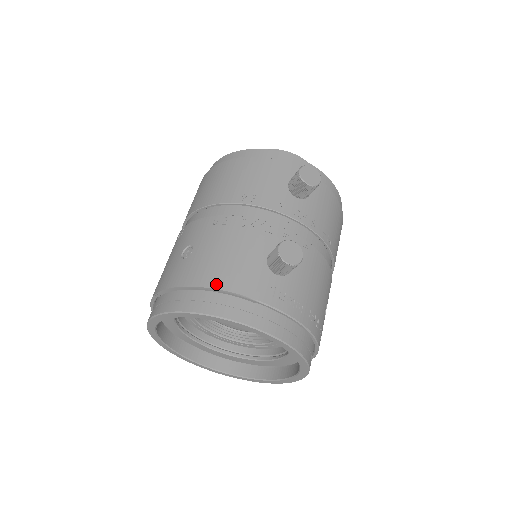
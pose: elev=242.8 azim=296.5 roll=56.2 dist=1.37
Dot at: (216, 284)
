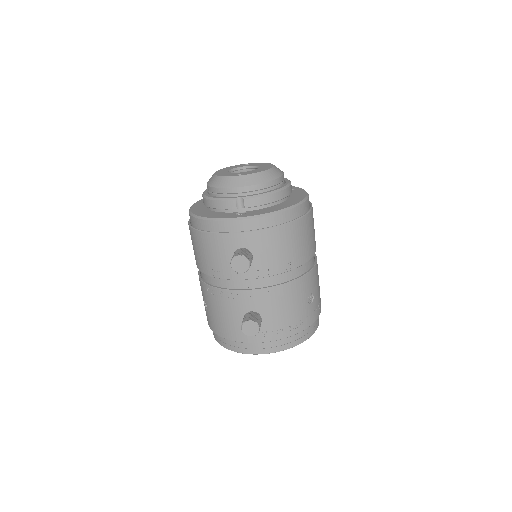
Dot at: (226, 336)
